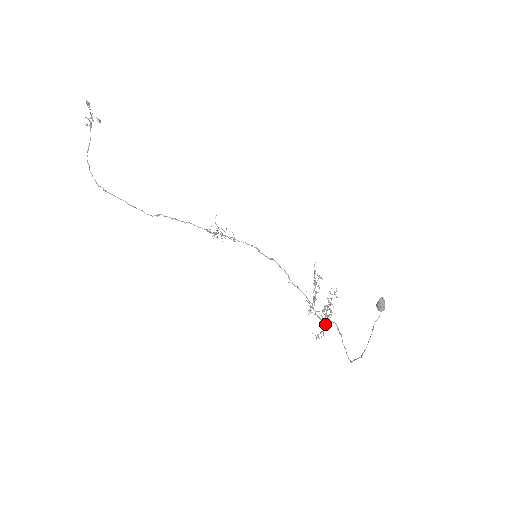
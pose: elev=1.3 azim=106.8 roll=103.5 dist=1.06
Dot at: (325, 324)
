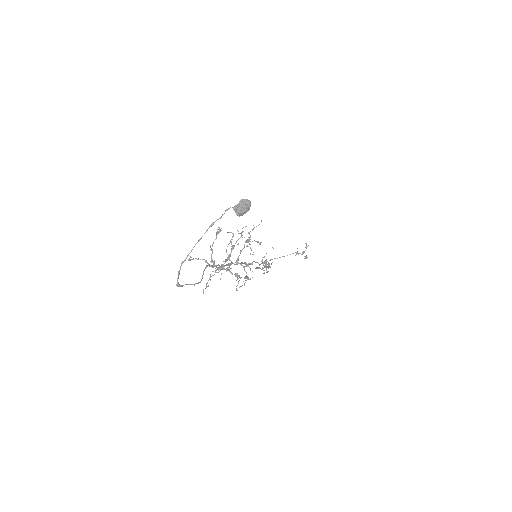
Dot at: (211, 262)
